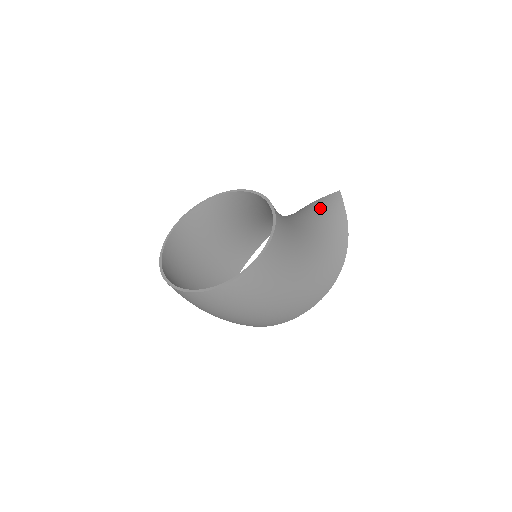
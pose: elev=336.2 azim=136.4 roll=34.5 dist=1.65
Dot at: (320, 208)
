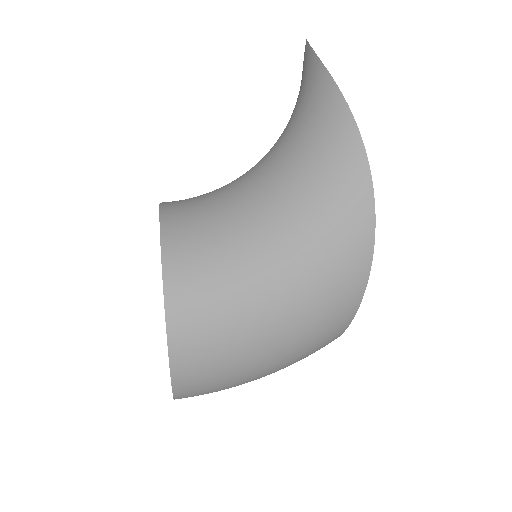
Dot at: (298, 98)
